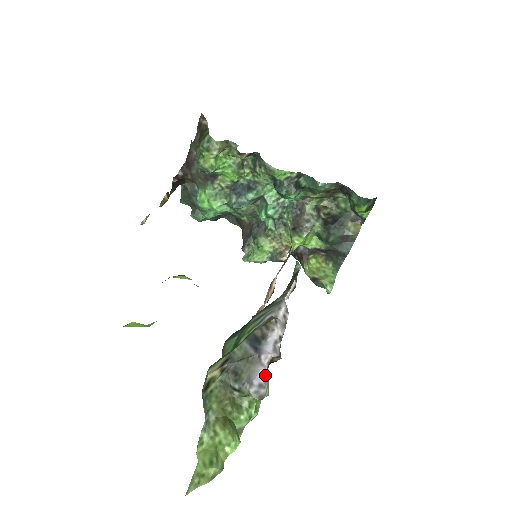
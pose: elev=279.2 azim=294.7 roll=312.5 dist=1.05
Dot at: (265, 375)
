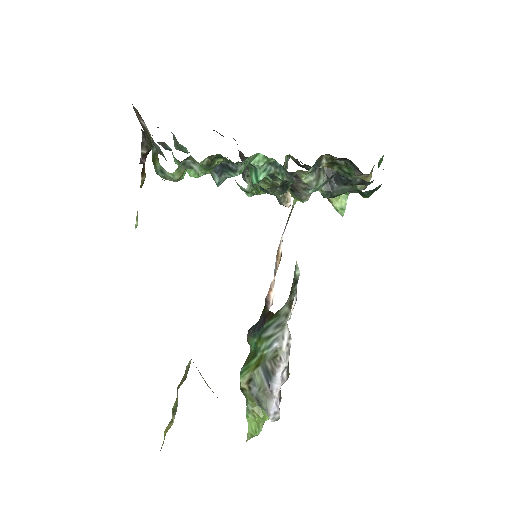
Dot at: (278, 403)
